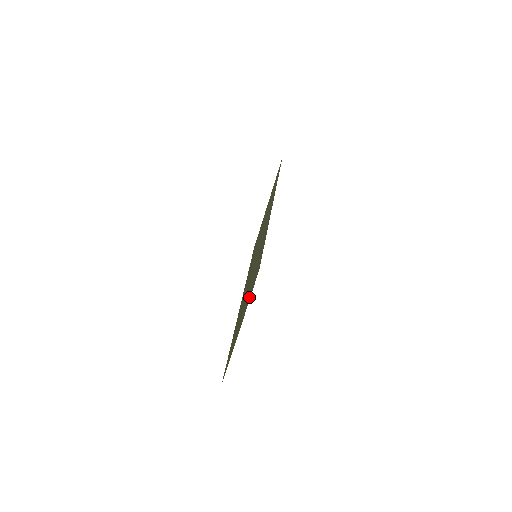
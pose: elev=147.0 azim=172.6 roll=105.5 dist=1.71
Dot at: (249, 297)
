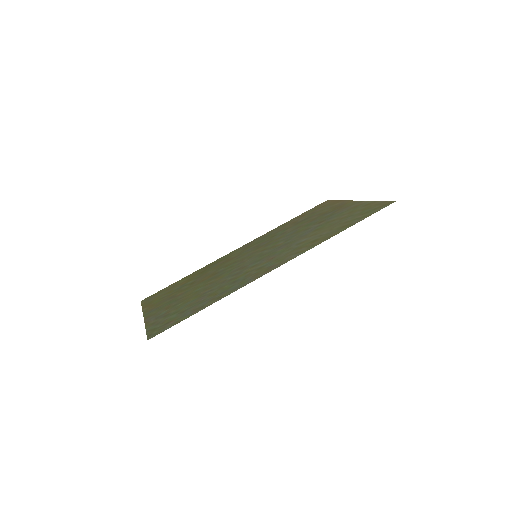
Dot at: (156, 321)
